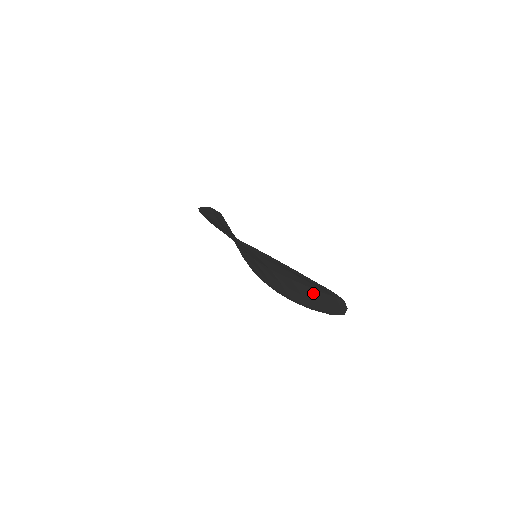
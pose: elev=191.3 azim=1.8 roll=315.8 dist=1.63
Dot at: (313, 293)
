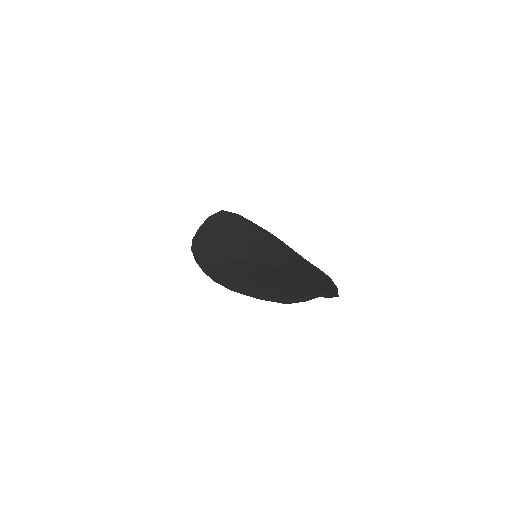
Dot at: occluded
